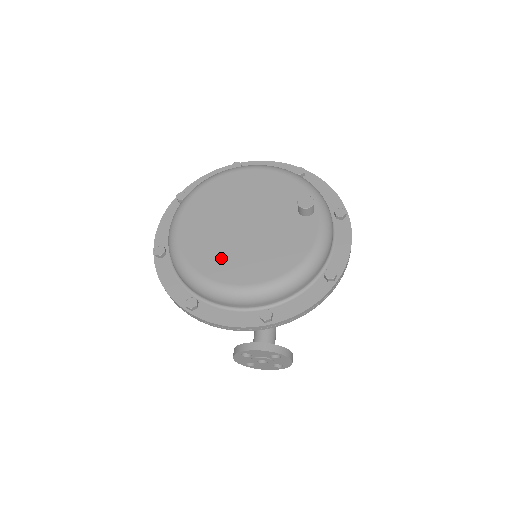
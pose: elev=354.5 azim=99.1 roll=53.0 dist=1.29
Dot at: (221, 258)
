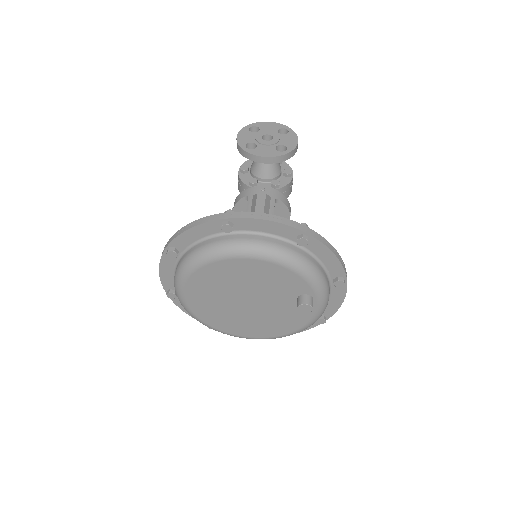
Dot at: (231, 323)
